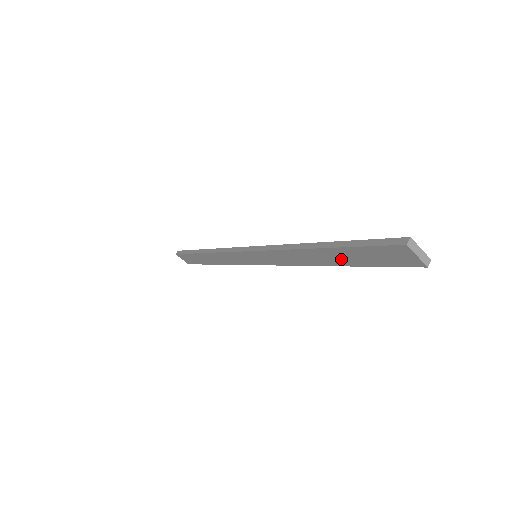
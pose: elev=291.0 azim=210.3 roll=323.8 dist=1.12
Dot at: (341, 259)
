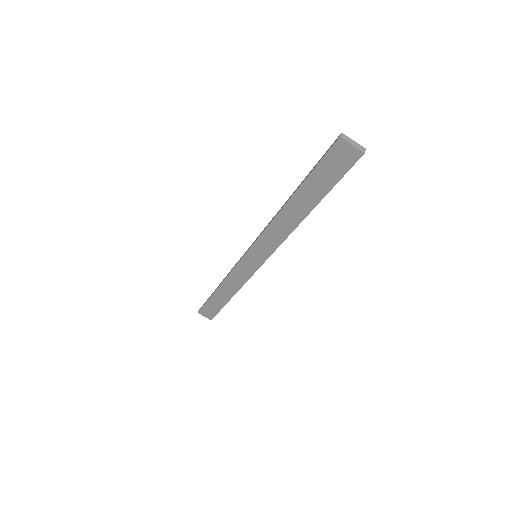
Dot at: (310, 198)
